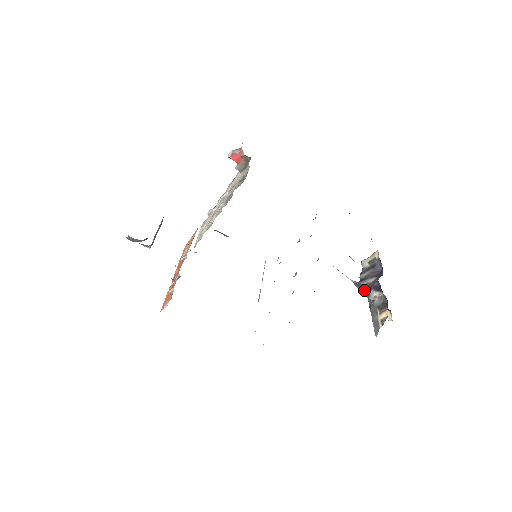
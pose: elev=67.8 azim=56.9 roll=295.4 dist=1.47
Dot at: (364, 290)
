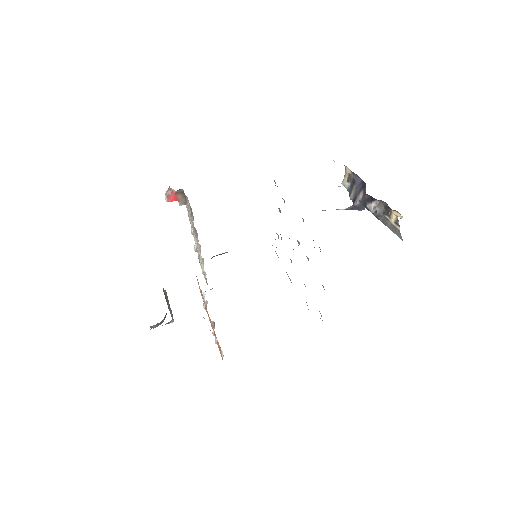
Dot at: (362, 208)
